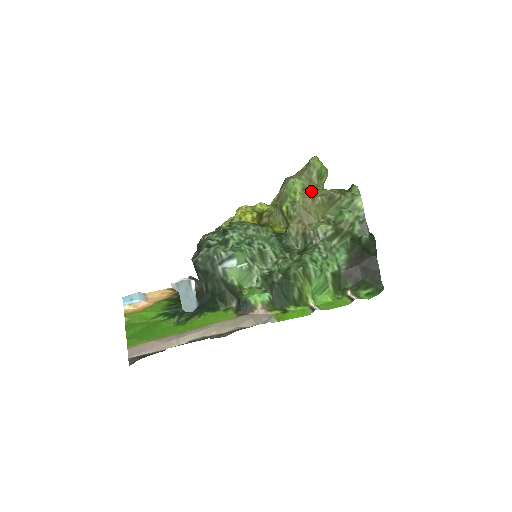
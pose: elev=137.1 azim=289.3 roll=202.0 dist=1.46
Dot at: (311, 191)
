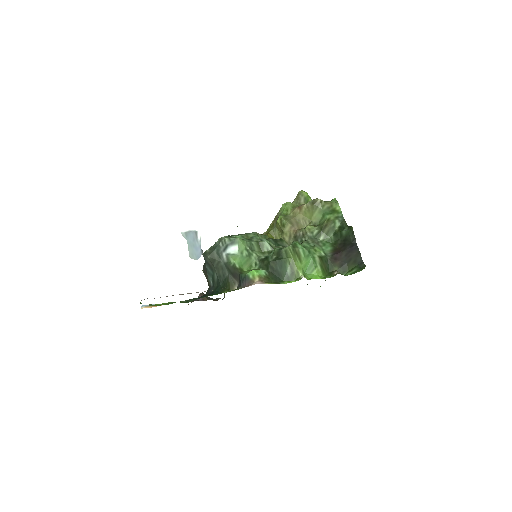
Dot at: occluded
